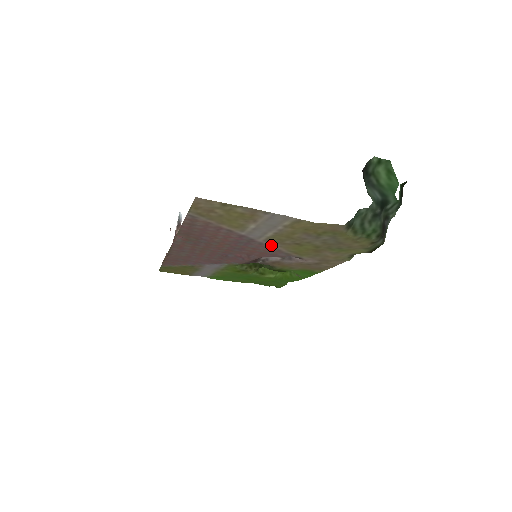
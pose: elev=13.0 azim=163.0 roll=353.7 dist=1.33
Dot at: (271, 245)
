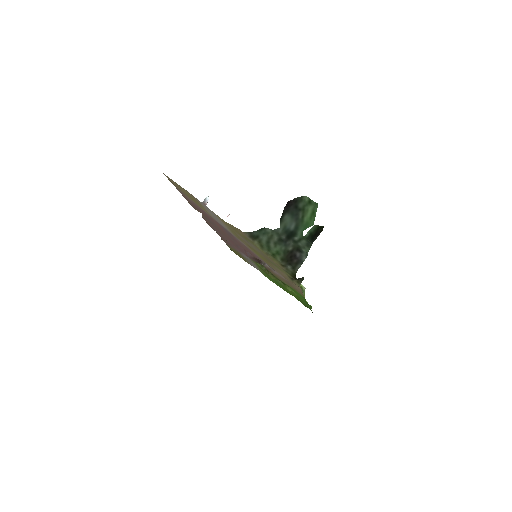
Dot at: occluded
